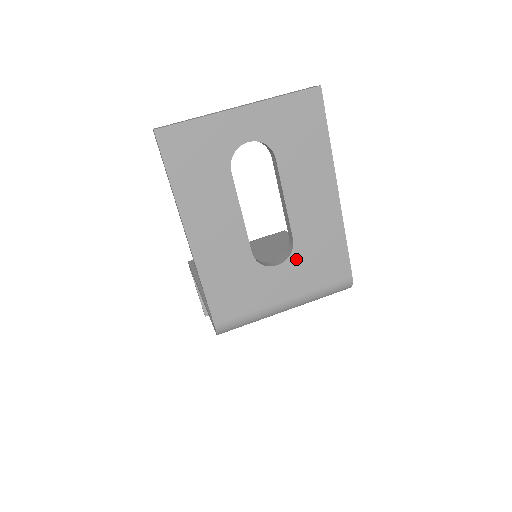
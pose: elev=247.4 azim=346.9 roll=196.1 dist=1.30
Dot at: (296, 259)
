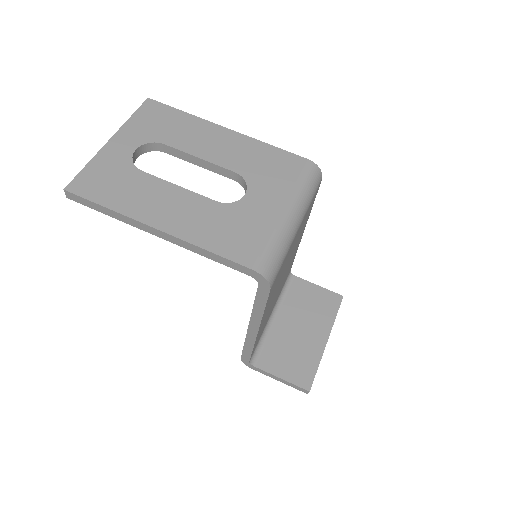
Dot at: (253, 181)
